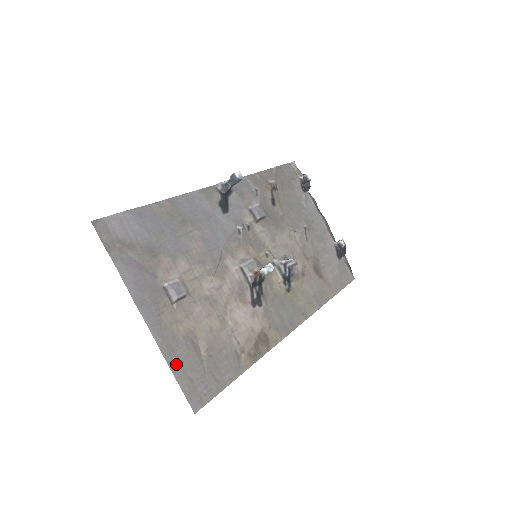
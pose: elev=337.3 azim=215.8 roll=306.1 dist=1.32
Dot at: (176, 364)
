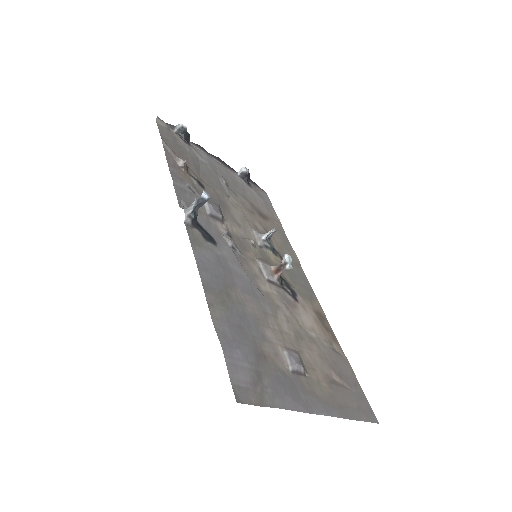
Dot at: (350, 412)
